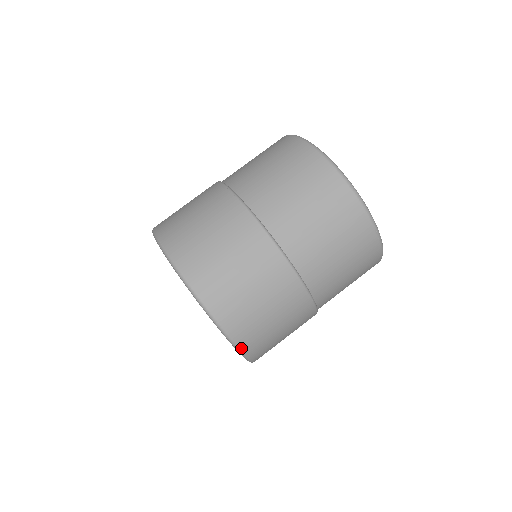
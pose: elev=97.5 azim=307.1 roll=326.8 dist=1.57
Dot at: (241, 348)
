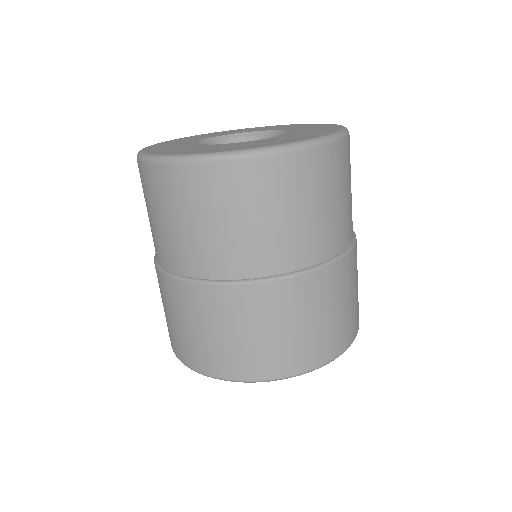
Dot at: (298, 373)
